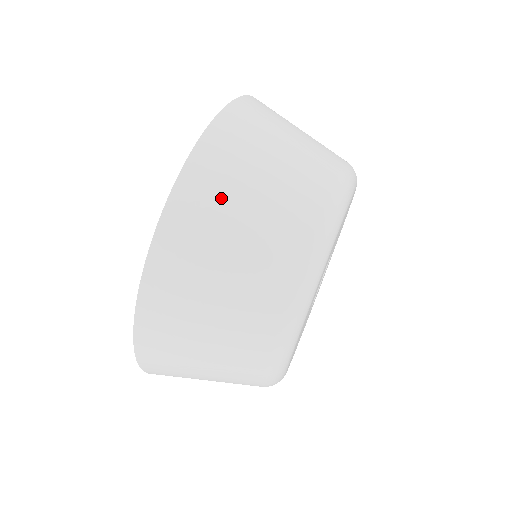
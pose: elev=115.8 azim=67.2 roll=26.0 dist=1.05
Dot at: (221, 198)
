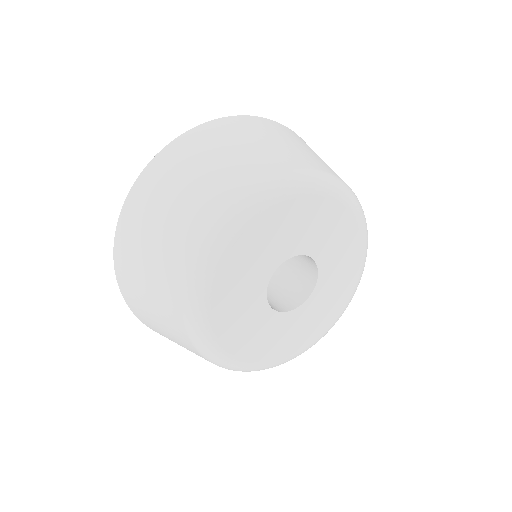
Dot at: (308, 146)
